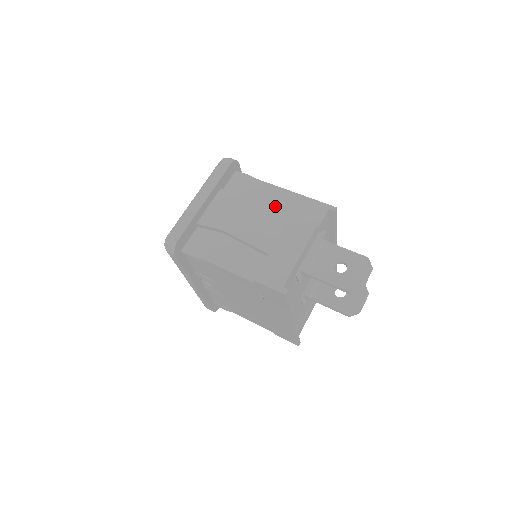
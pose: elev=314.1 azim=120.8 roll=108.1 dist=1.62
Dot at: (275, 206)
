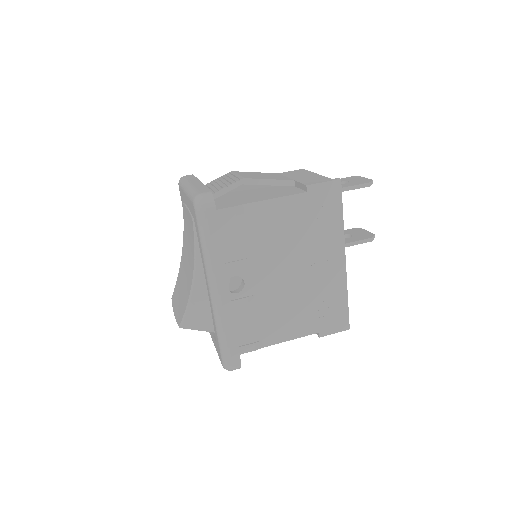
Dot at: occluded
